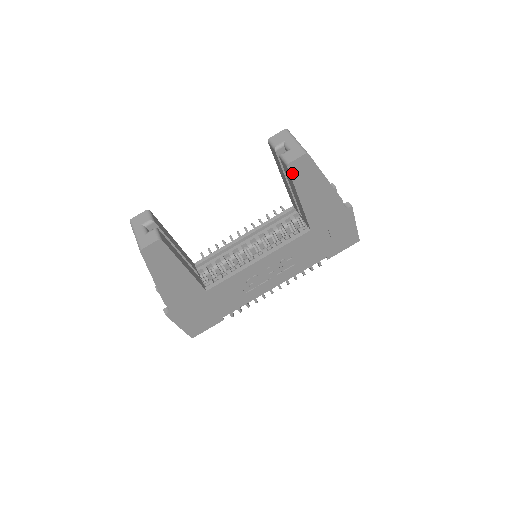
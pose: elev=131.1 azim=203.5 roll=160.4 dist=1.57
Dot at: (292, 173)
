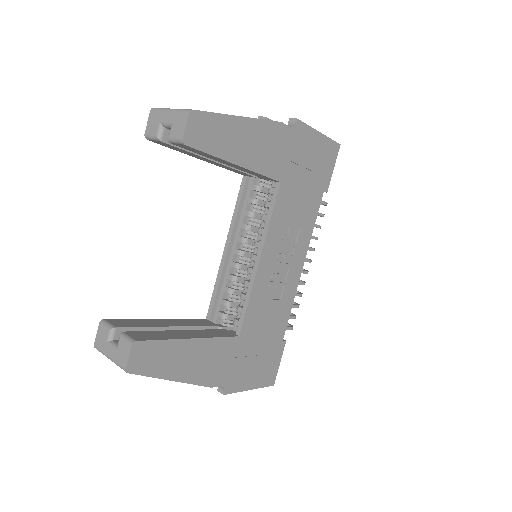
Dot at: (197, 146)
